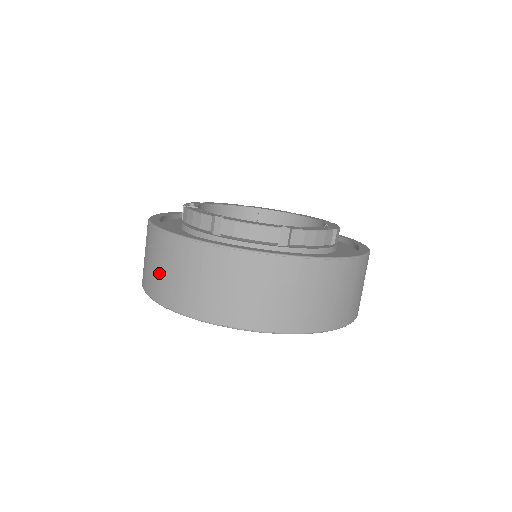
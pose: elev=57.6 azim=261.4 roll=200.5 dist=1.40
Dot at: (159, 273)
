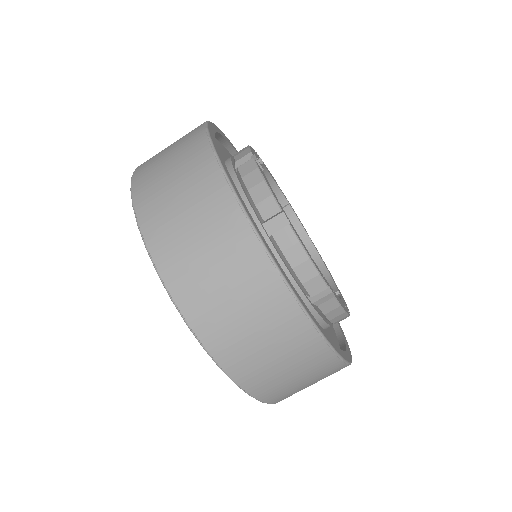
Dot at: (175, 209)
